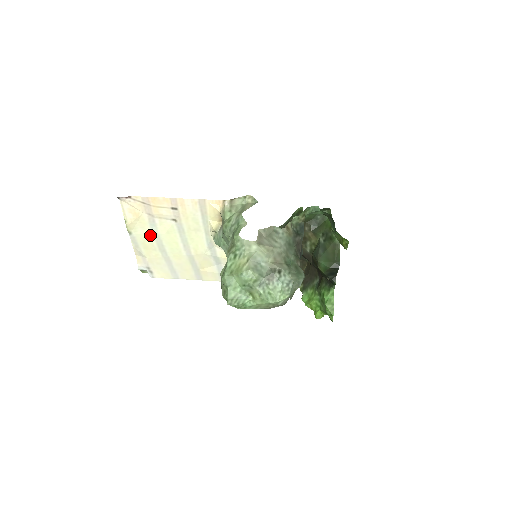
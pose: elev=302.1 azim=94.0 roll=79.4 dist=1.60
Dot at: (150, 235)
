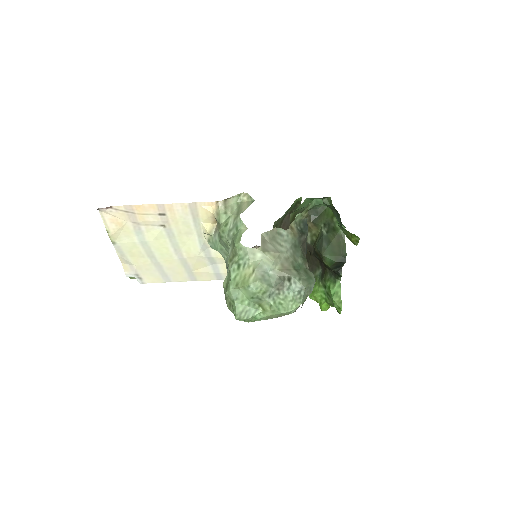
Dot at: (136, 243)
